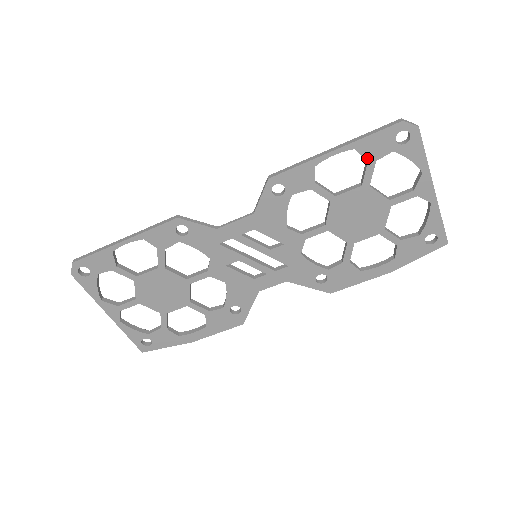
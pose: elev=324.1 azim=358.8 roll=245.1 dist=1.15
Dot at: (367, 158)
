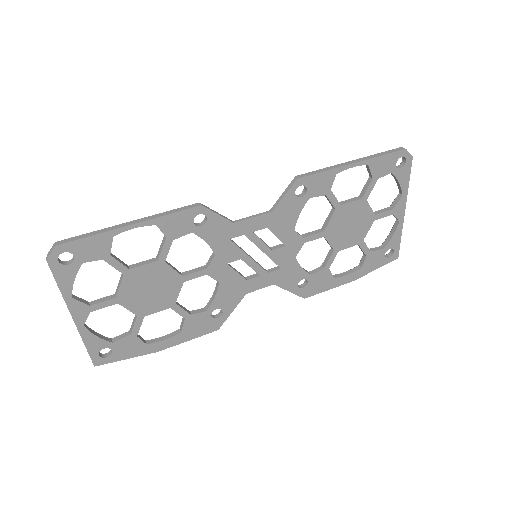
Dot at: (373, 175)
